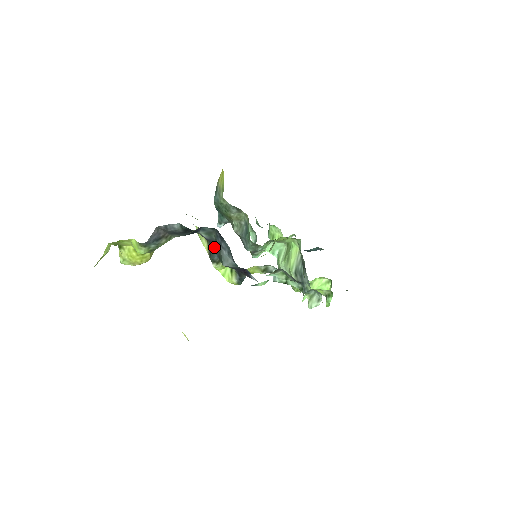
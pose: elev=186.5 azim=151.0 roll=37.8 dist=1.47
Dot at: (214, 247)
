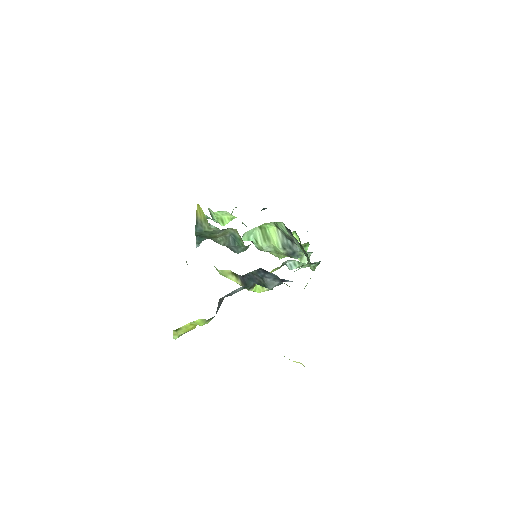
Dot at: (249, 278)
